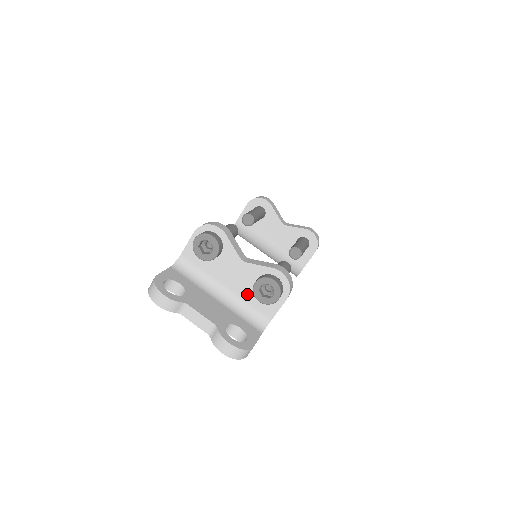
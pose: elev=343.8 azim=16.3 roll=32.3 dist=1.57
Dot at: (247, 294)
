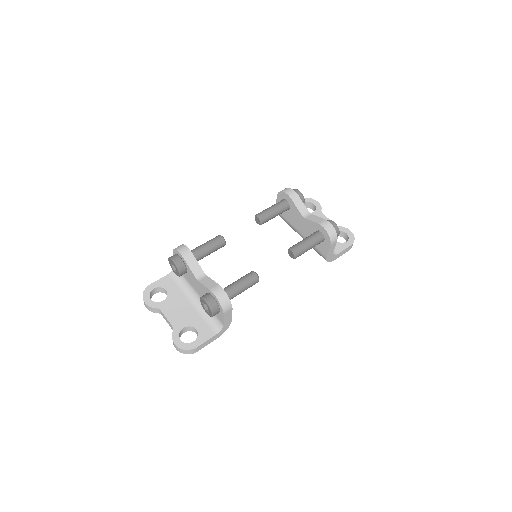
Dot at: occluded
